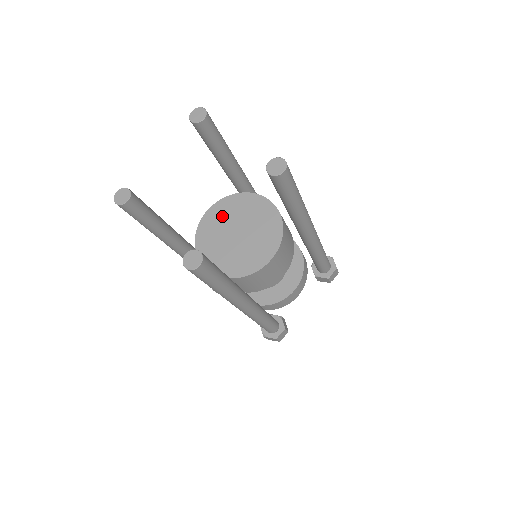
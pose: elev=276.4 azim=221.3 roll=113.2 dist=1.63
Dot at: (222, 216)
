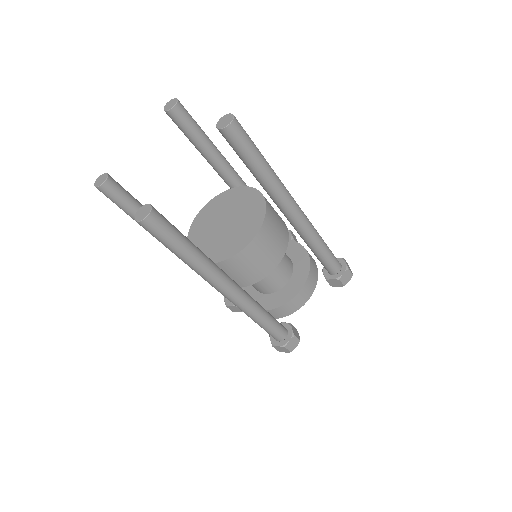
Dot at: (213, 211)
